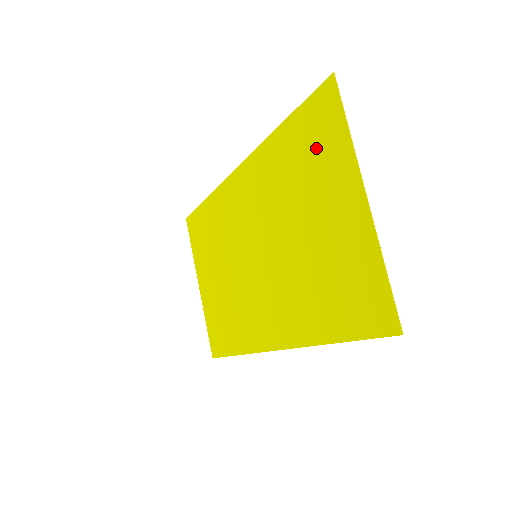
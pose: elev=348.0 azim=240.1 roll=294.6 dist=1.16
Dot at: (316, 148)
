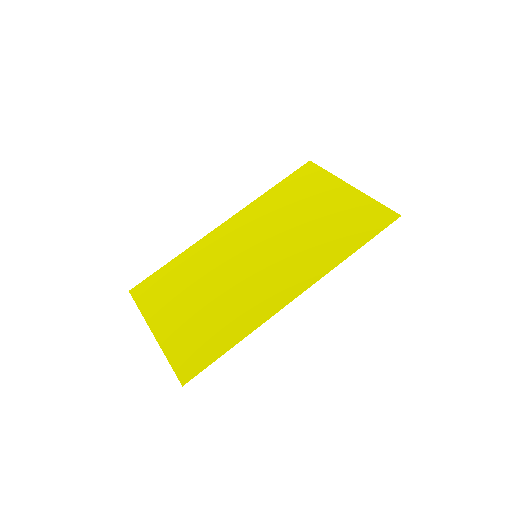
Dot at: (306, 185)
